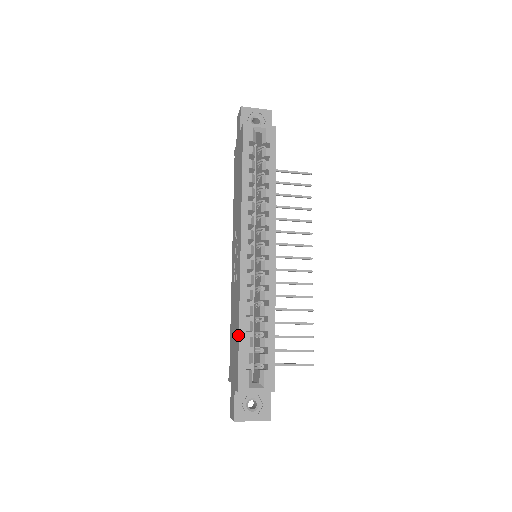
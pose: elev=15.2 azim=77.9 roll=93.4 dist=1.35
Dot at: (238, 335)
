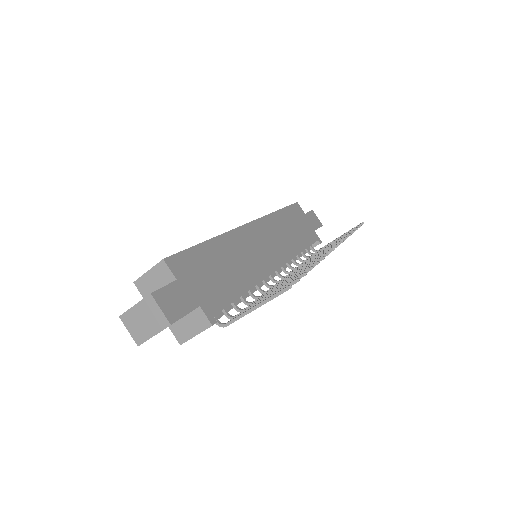
Dot at: occluded
